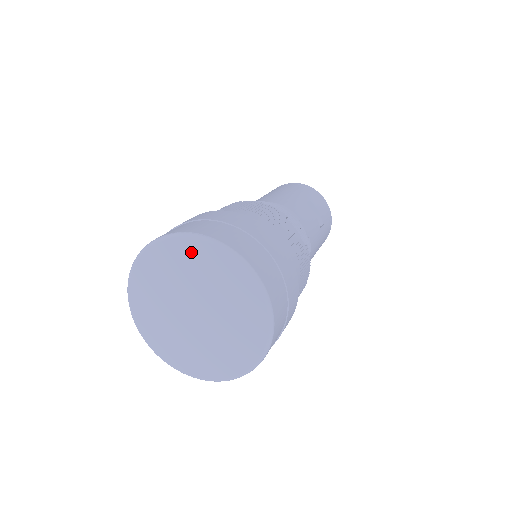
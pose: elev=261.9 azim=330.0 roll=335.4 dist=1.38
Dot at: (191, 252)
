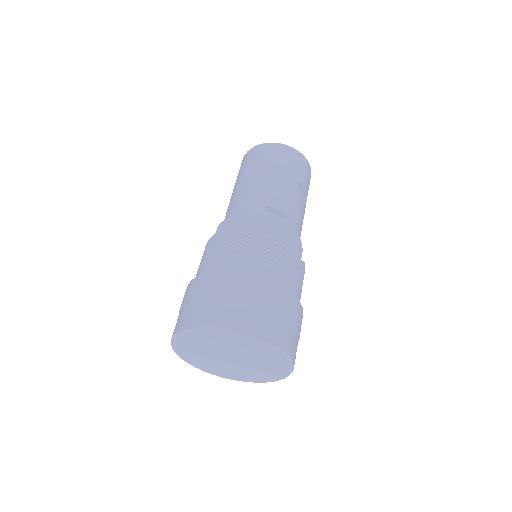
Dot at: (235, 340)
